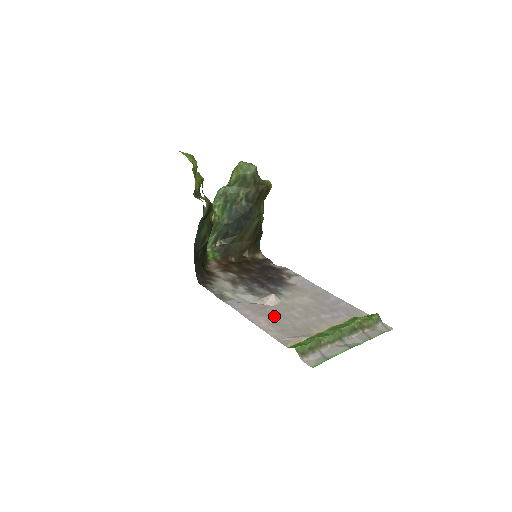
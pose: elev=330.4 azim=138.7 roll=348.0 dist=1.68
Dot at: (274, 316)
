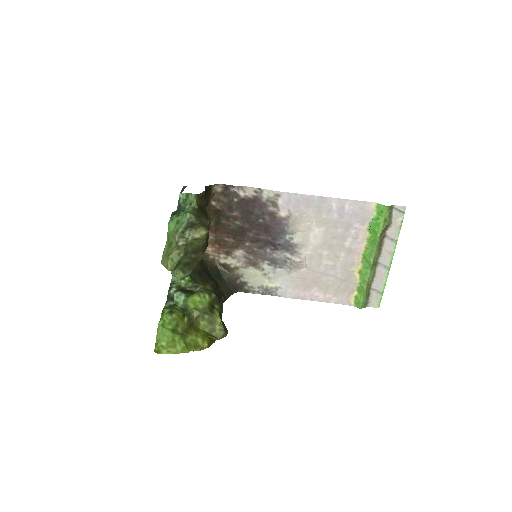
Dot at: (318, 281)
